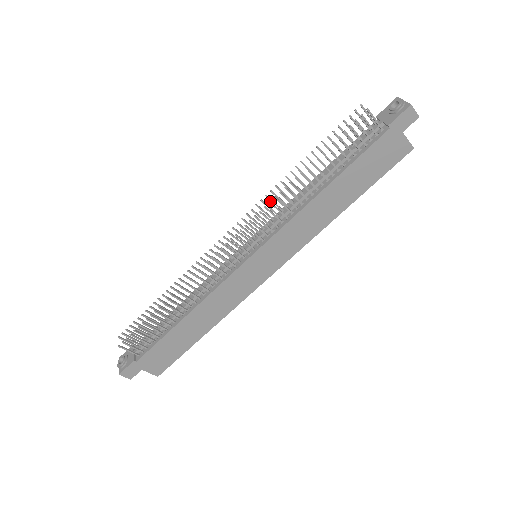
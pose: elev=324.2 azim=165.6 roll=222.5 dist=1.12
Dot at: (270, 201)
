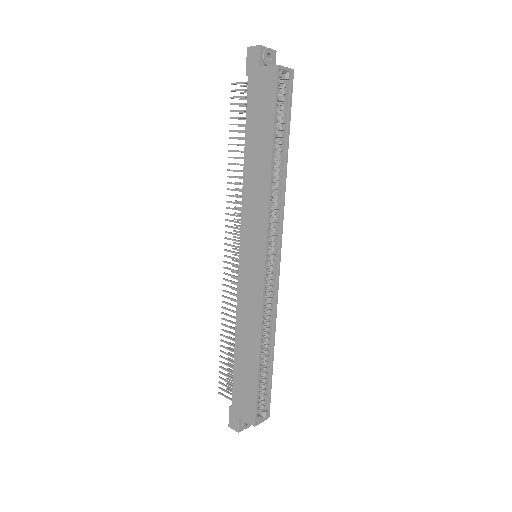
Dot at: (227, 201)
